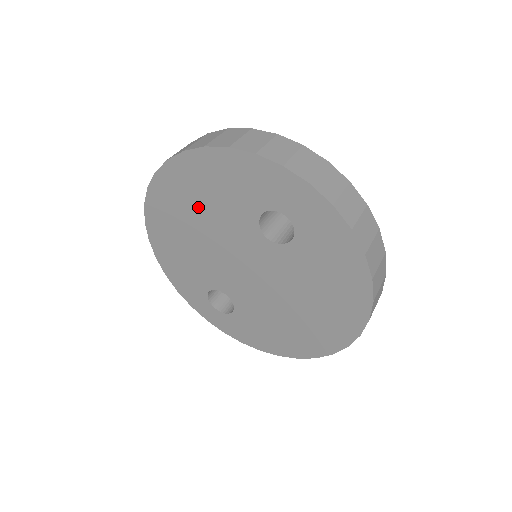
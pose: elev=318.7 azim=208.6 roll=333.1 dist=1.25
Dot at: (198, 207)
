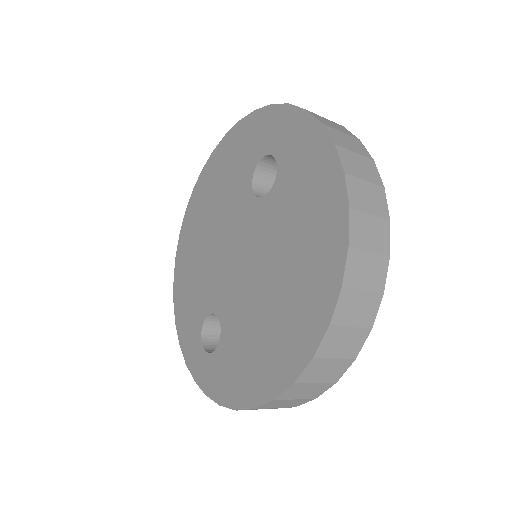
Dot at: (213, 203)
